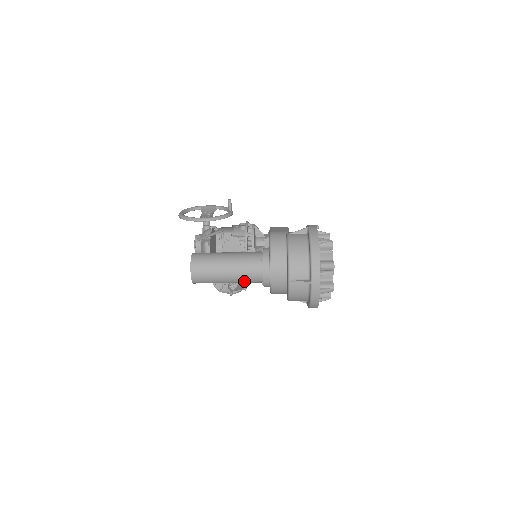
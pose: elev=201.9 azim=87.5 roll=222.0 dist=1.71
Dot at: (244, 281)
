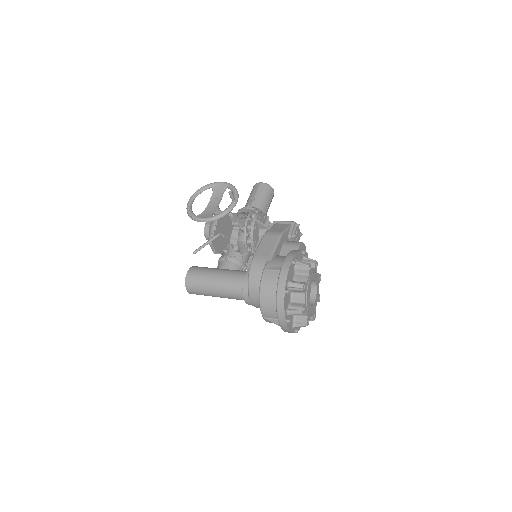
Dot at: occluded
